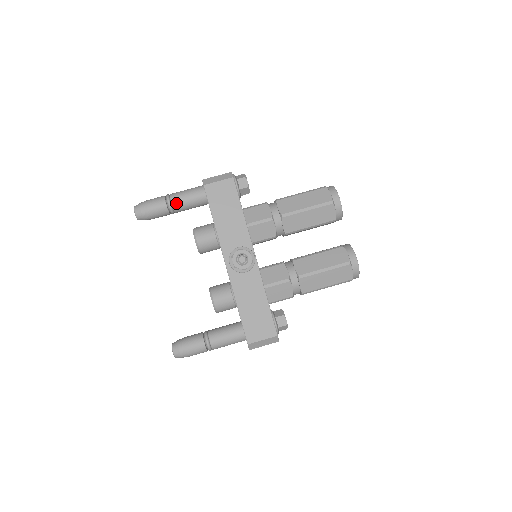
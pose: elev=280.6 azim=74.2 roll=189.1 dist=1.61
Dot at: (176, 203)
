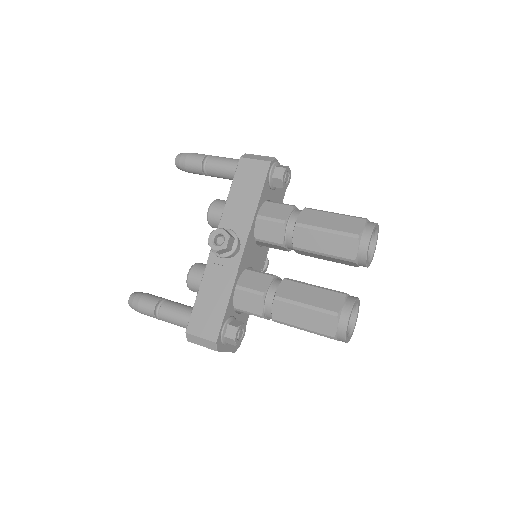
Dot at: (210, 164)
